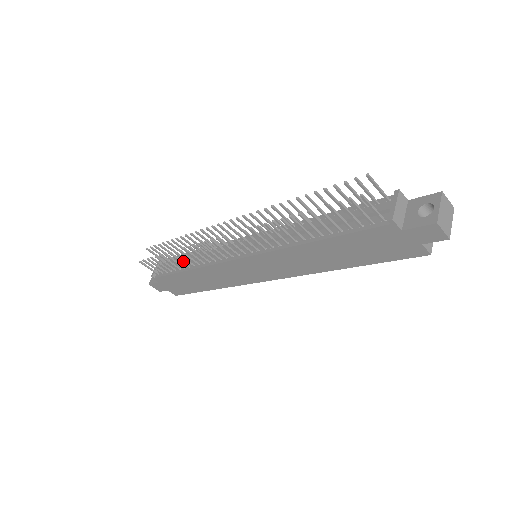
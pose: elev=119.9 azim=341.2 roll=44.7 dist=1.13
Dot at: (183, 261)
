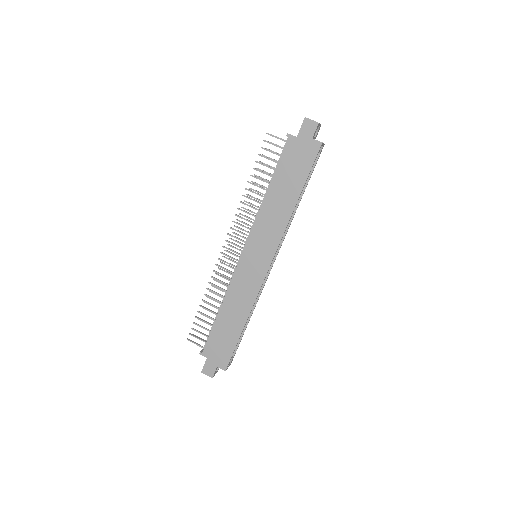
Dot at: (217, 313)
